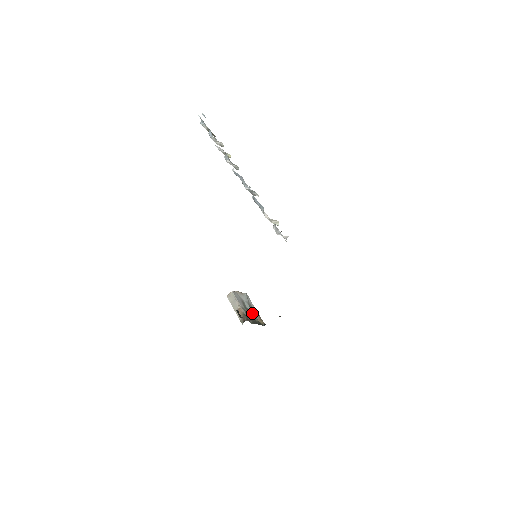
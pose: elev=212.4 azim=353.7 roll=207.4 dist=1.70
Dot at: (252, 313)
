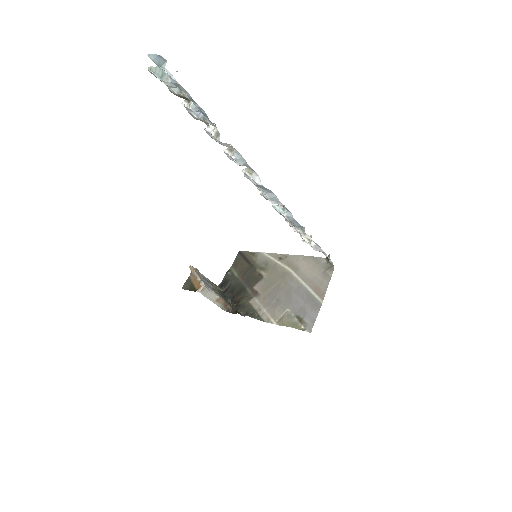
Dot at: occluded
